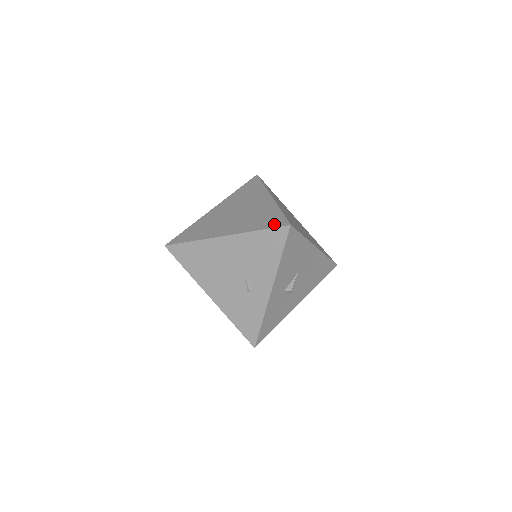
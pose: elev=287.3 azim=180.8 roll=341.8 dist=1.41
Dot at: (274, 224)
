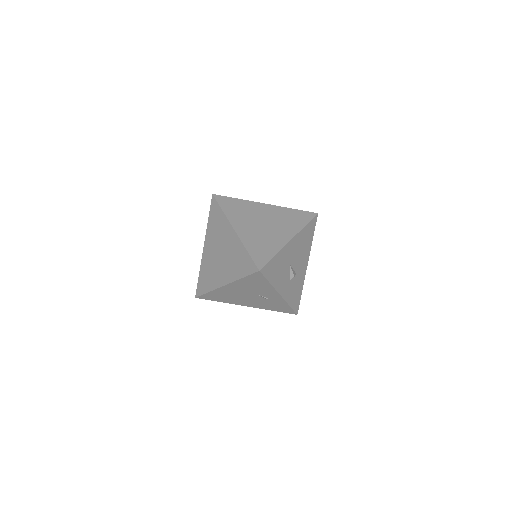
Dot at: (249, 270)
